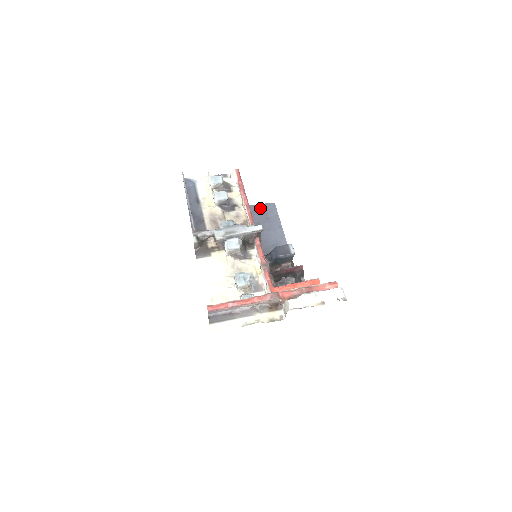
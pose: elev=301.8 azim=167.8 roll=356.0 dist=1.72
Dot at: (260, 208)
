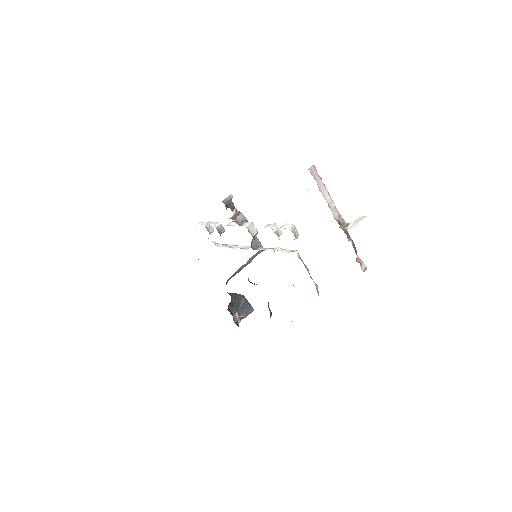
Dot at: occluded
